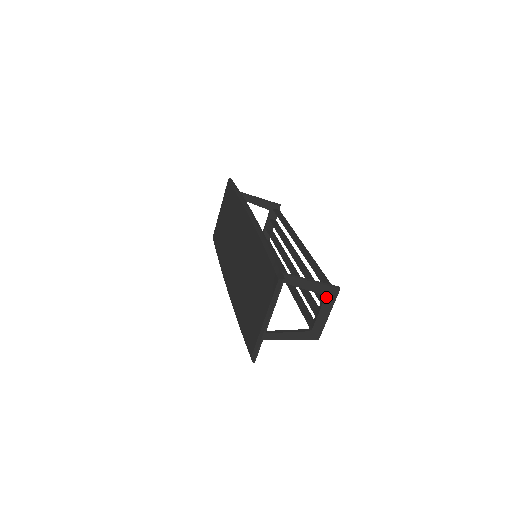
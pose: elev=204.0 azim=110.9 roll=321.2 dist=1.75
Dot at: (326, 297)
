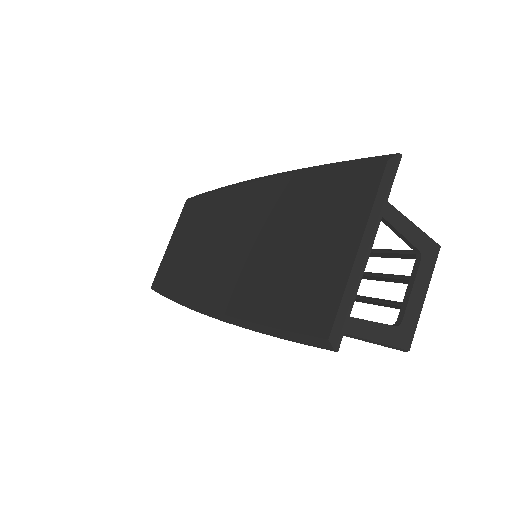
Dot at: (423, 257)
